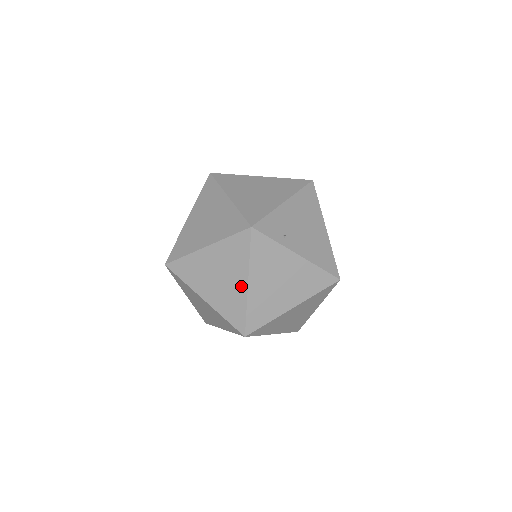
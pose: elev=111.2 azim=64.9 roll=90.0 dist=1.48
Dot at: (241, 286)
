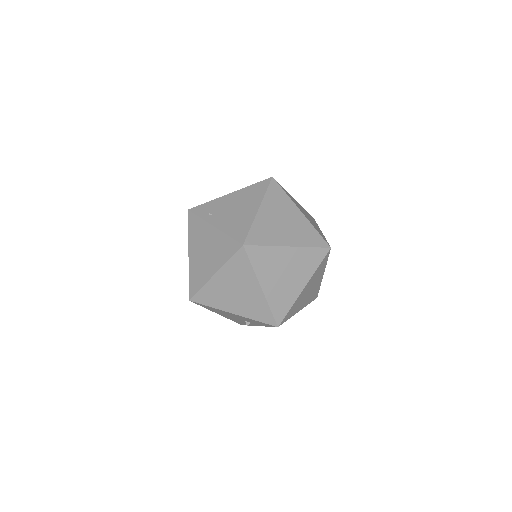
Dot at: occluded
